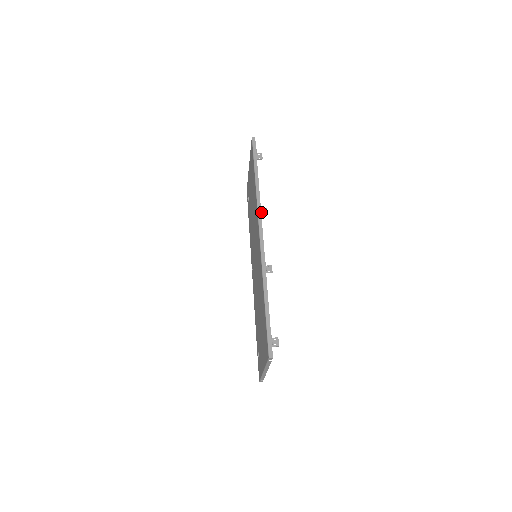
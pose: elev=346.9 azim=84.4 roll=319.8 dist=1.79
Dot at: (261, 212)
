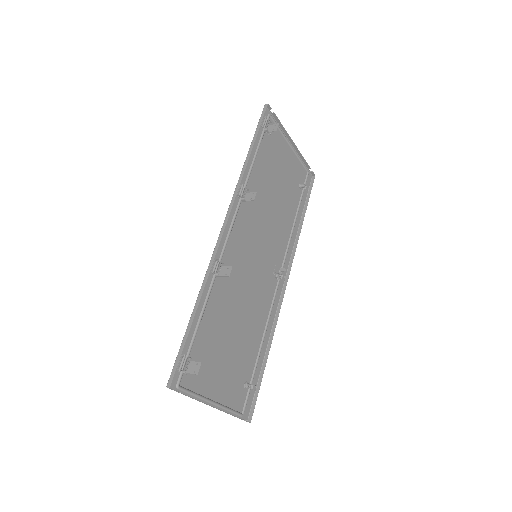
Dot at: (243, 198)
